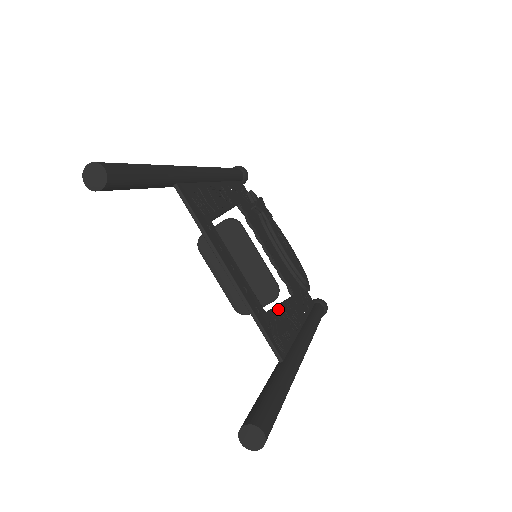
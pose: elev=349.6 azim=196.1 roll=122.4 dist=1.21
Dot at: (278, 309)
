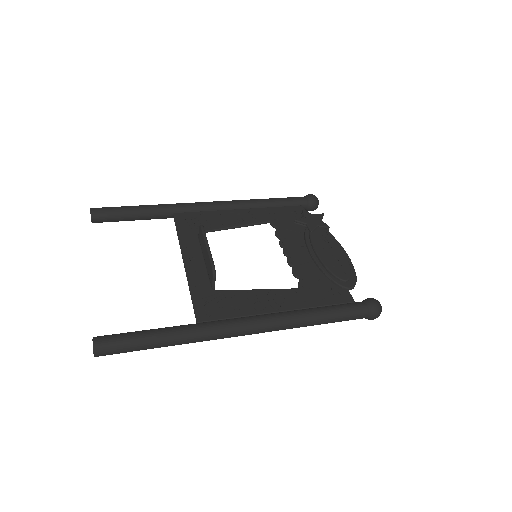
Dot at: (242, 292)
